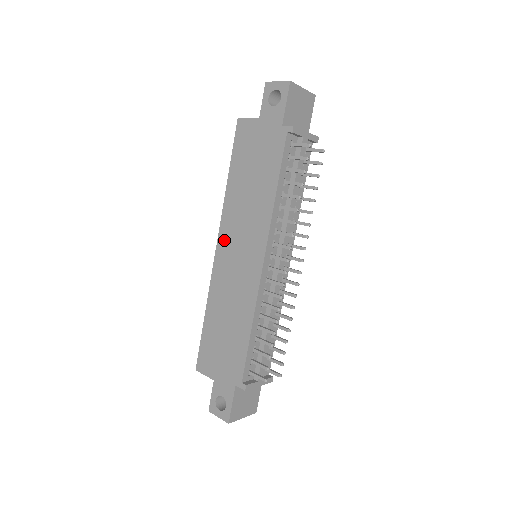
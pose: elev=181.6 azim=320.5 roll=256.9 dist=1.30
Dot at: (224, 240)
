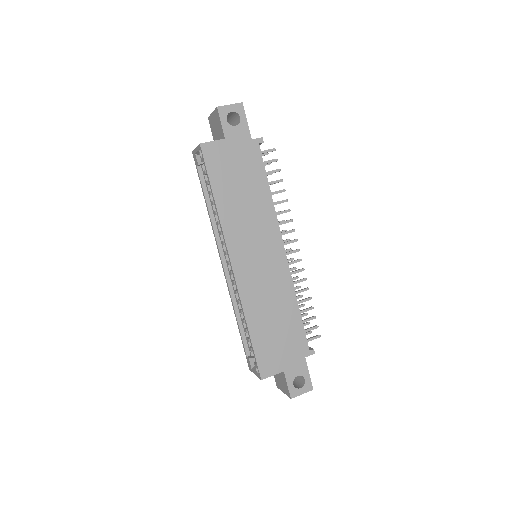
Dot at: (238, 254)
